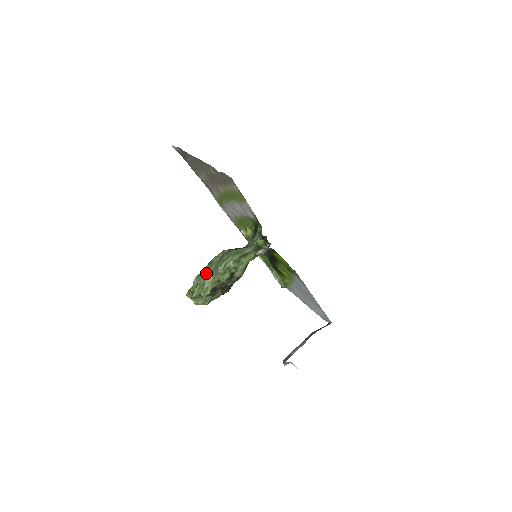
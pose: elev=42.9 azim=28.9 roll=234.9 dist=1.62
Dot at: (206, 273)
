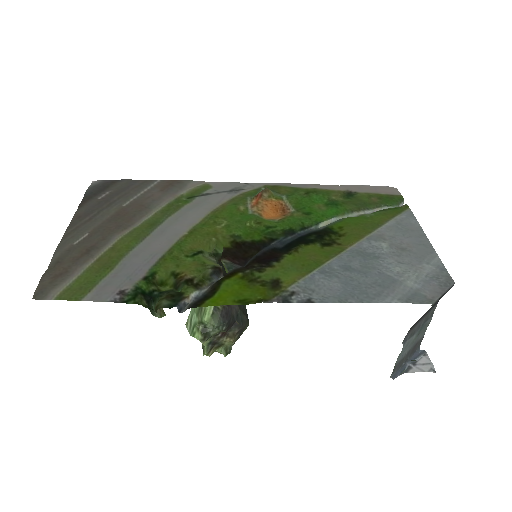
Dot at: occluded
